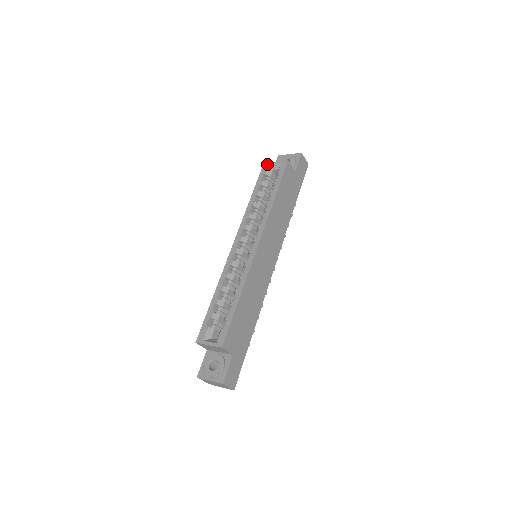
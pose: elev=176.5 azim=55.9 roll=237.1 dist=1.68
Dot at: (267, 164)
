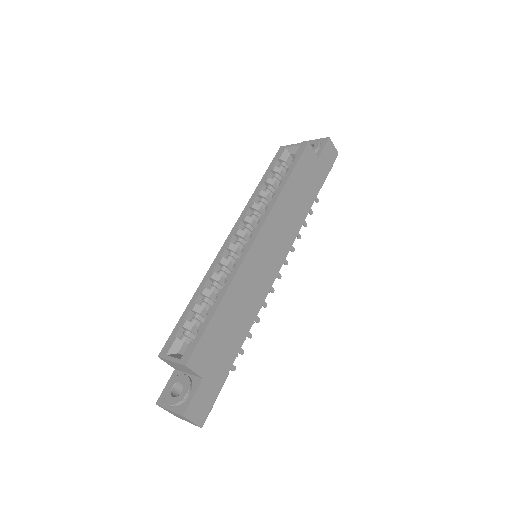
Dot at: (284, 147)
